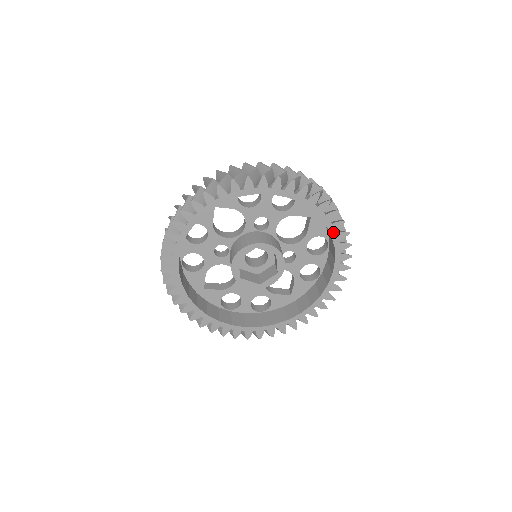
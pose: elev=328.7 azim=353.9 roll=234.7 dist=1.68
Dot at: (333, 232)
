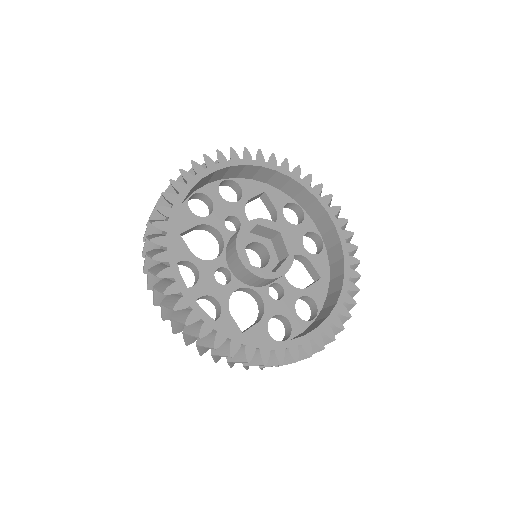
Dot at: (345, 288)
